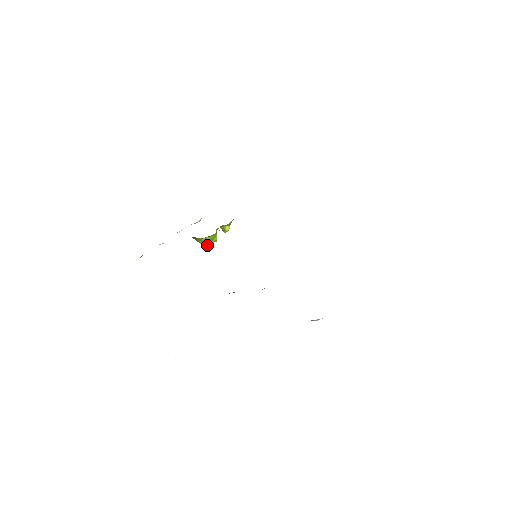
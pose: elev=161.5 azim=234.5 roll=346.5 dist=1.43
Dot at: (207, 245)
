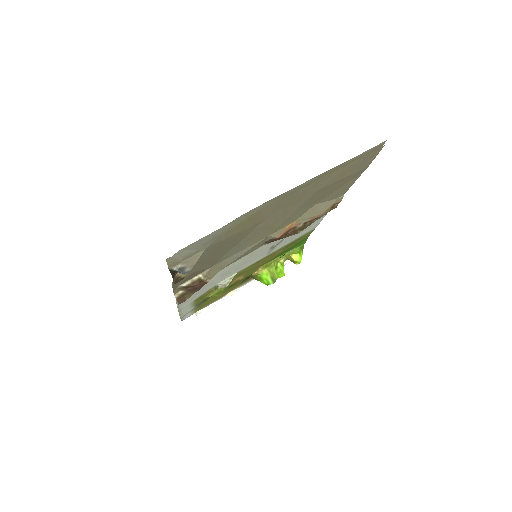
Dot at: (271, 282)
